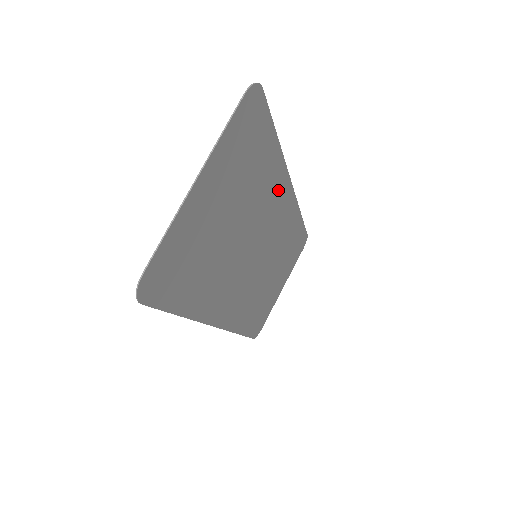
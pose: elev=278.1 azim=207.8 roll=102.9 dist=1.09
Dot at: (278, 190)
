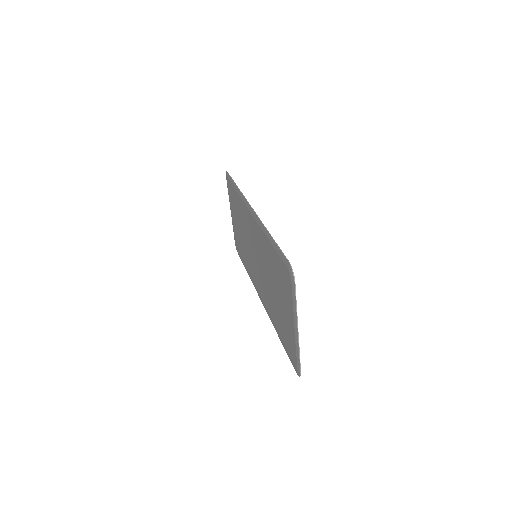
Dot at: (259, 230)
